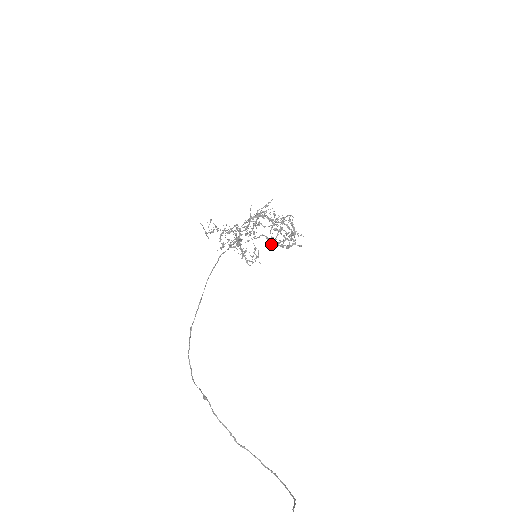
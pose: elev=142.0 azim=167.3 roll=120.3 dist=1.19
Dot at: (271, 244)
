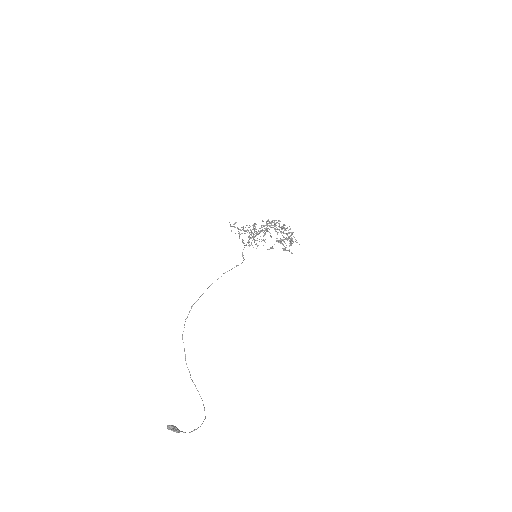
Dot at: (271, 247)
